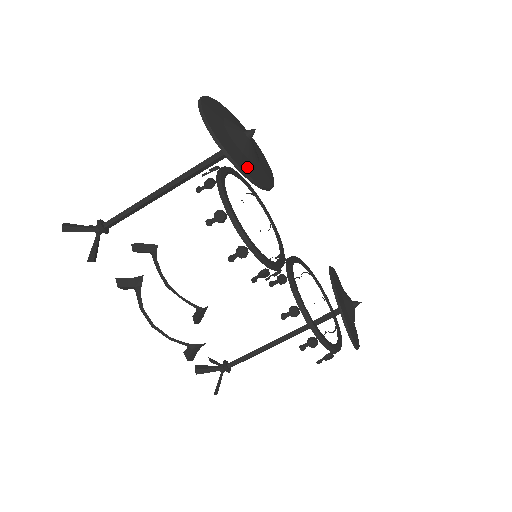
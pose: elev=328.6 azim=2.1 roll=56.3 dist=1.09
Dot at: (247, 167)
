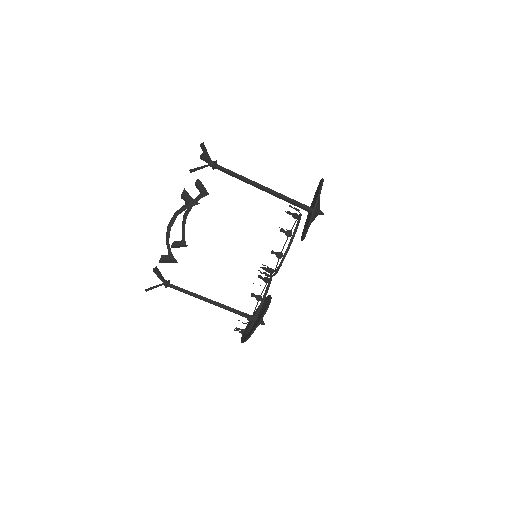
Dot at: occluded
